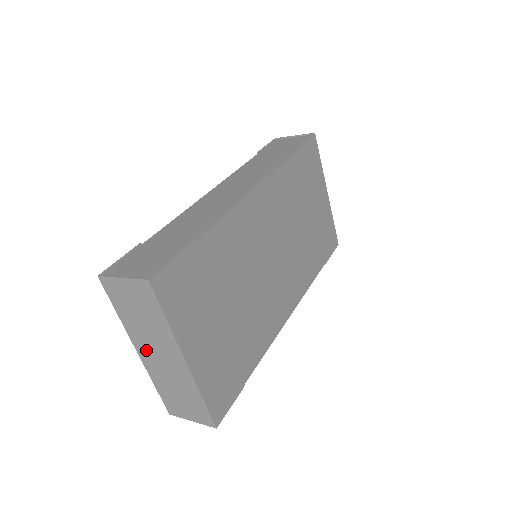
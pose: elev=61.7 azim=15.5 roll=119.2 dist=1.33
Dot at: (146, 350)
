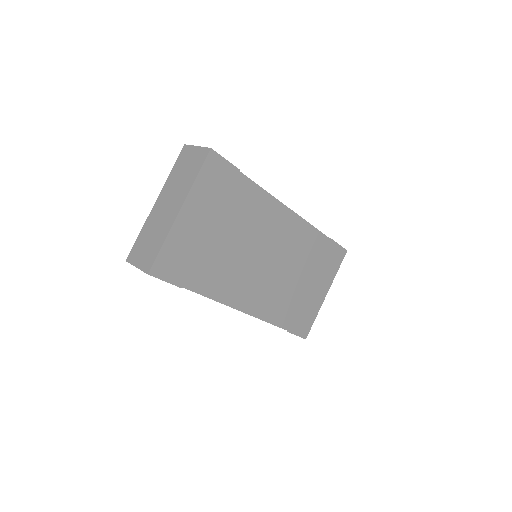
Dot at: (163, 200)
